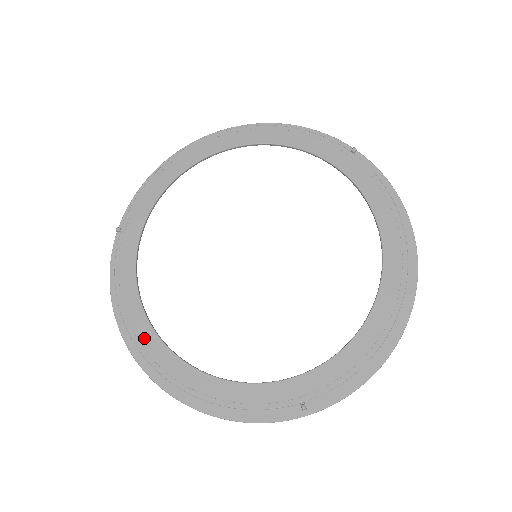
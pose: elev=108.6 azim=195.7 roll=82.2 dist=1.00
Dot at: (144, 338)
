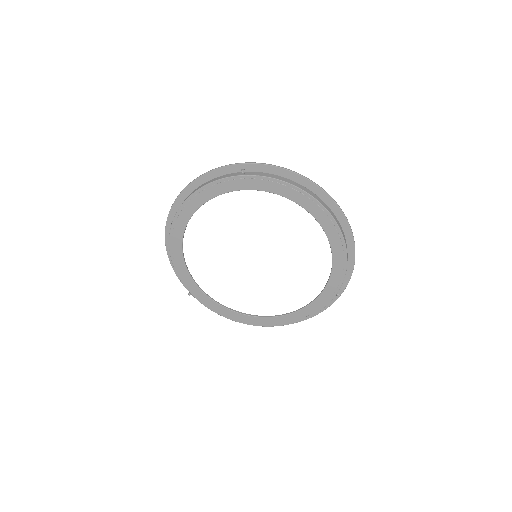
Dot at: (252, 321)
